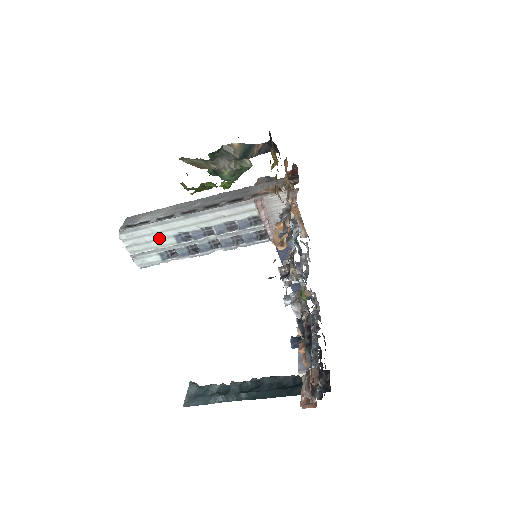
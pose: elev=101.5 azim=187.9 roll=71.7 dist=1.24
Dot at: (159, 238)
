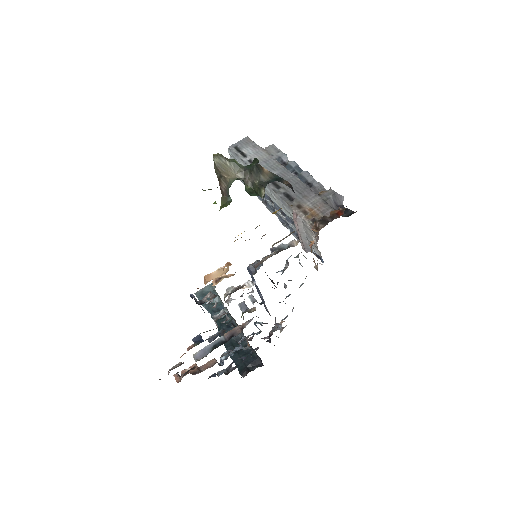
Dot at: occluded
